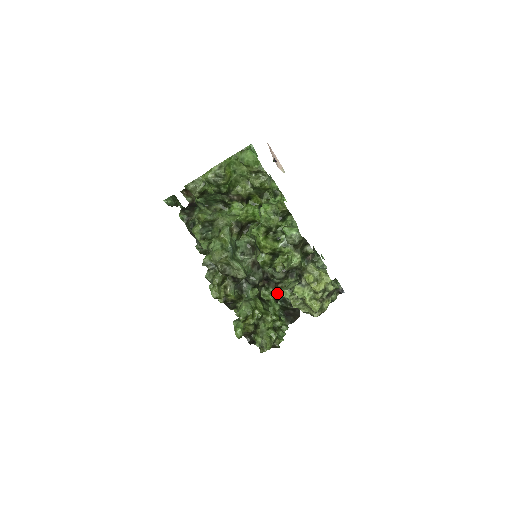
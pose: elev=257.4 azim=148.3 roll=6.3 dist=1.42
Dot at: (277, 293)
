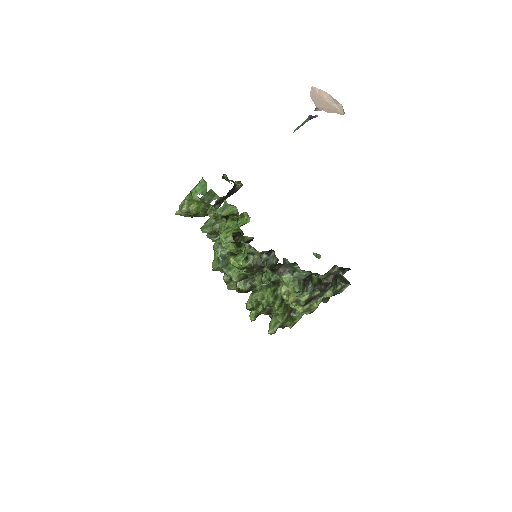
Dot at: occluded
